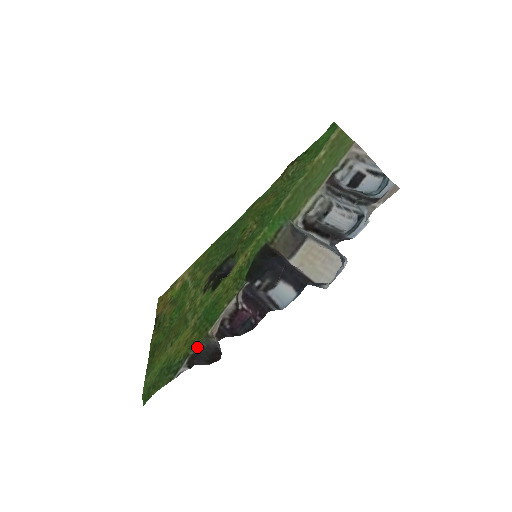
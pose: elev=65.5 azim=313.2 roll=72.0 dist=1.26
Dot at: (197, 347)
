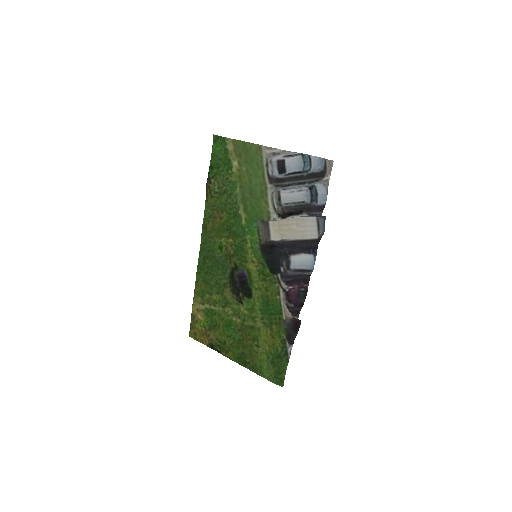
Dot at: (284, 332)
